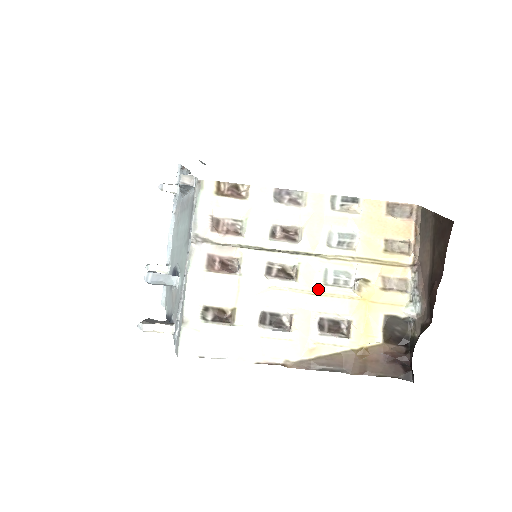
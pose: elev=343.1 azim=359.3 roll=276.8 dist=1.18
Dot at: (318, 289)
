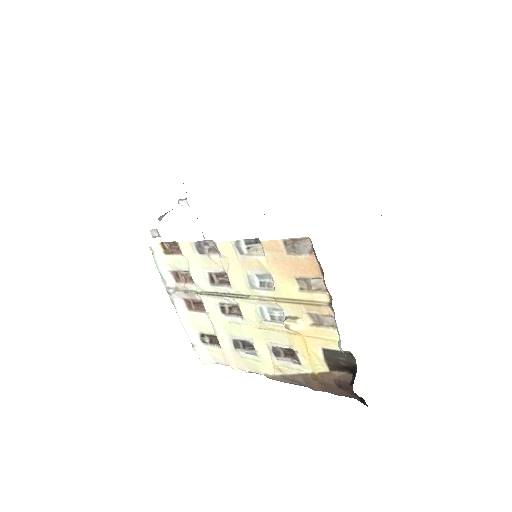
Dot at: (262, 324)
